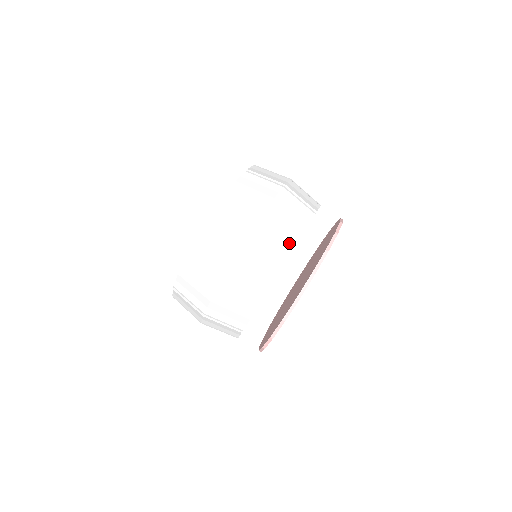
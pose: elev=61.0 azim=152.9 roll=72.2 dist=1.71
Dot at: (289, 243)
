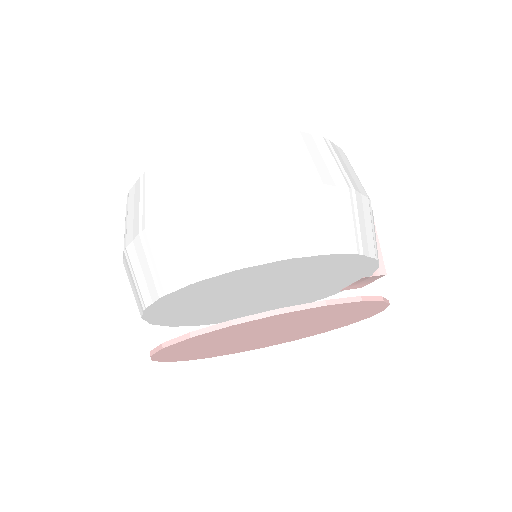
Dot at: (194, 270)
